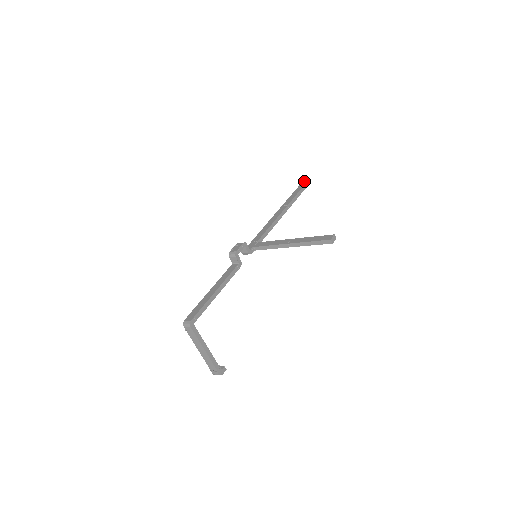
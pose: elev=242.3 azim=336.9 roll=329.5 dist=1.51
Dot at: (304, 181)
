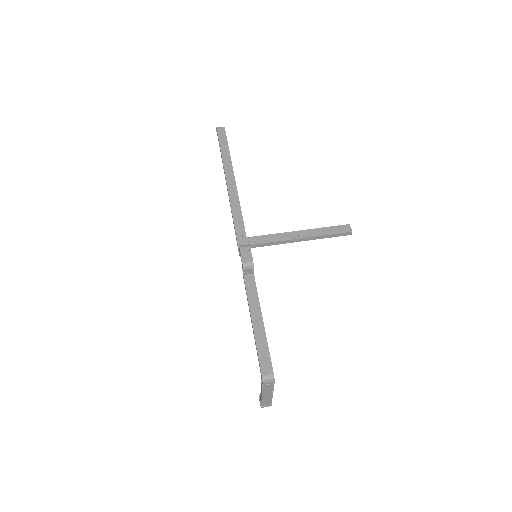
Dot at: (220, 131)
